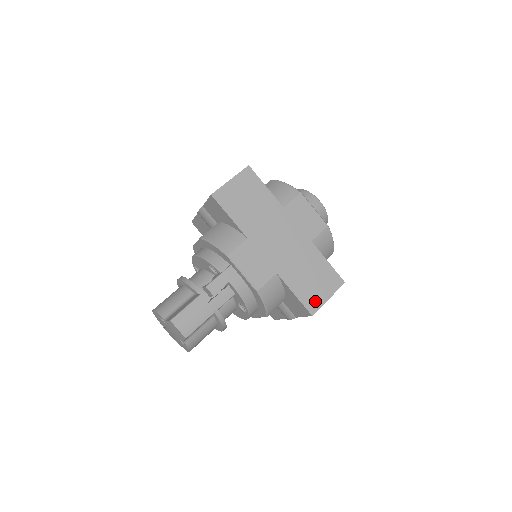
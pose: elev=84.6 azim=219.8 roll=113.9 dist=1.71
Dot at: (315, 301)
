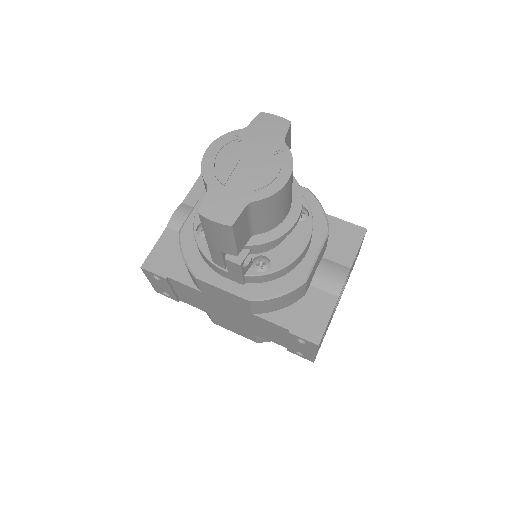
Dot at: occluded
